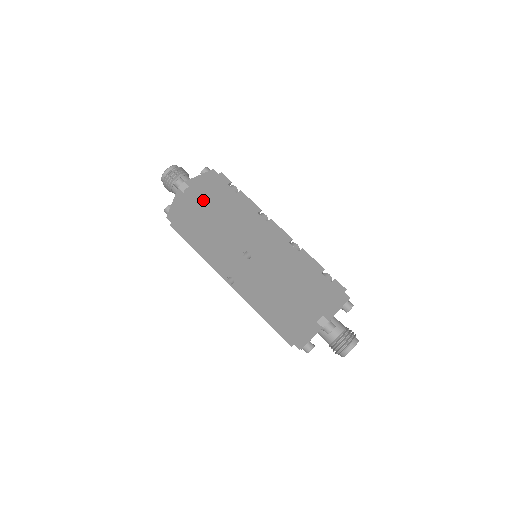
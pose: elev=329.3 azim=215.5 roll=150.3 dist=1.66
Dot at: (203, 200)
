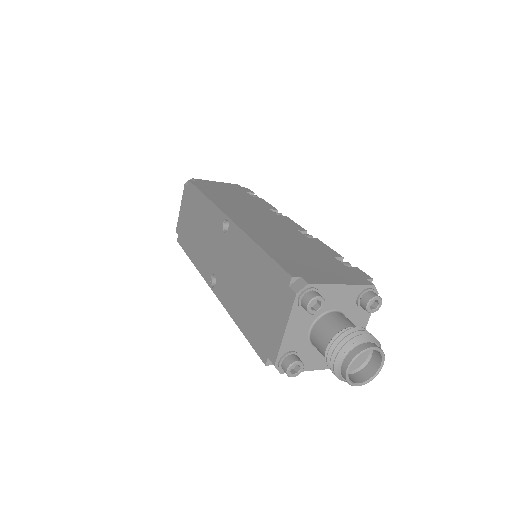
Dot at: (202, 187)
